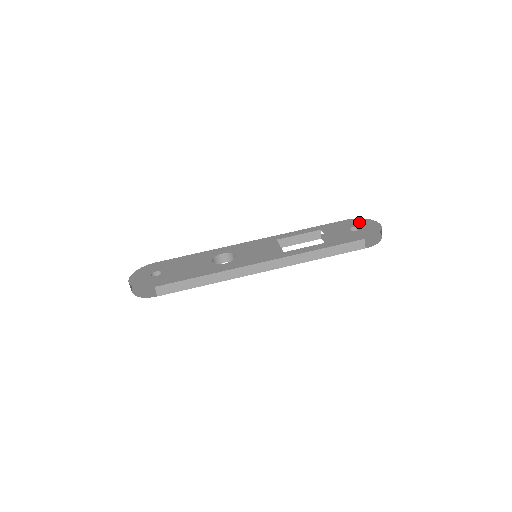
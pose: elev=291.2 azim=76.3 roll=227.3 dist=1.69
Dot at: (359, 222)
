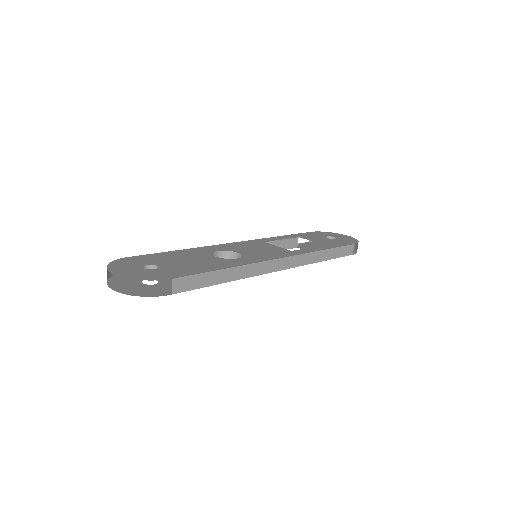
Dot at: (327, 234)
